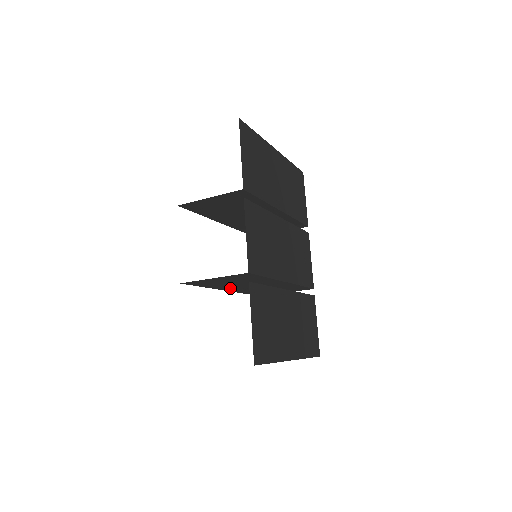
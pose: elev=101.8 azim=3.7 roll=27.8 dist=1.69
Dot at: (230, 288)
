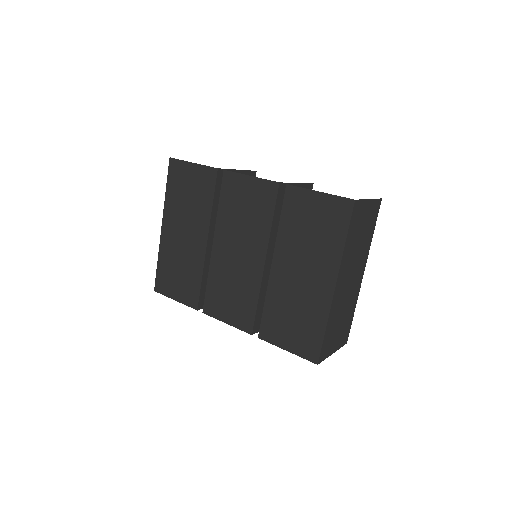
Dot at: (273, 252)
